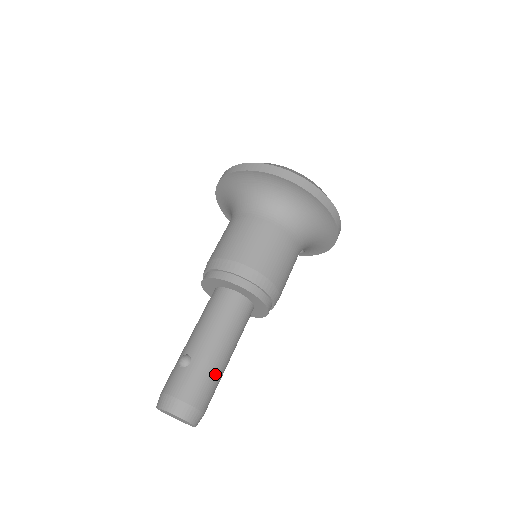
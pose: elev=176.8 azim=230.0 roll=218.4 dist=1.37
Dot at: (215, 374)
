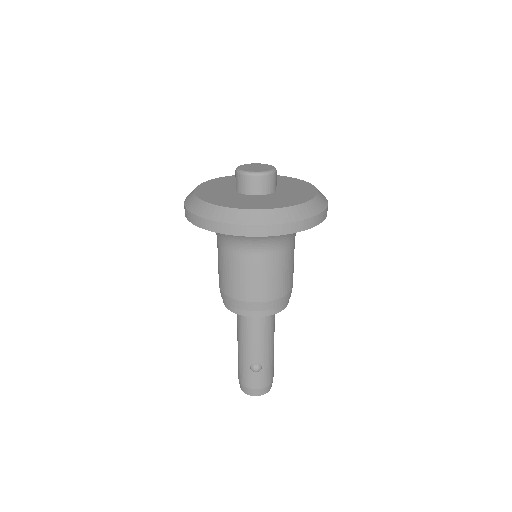
Dot at: occluded
